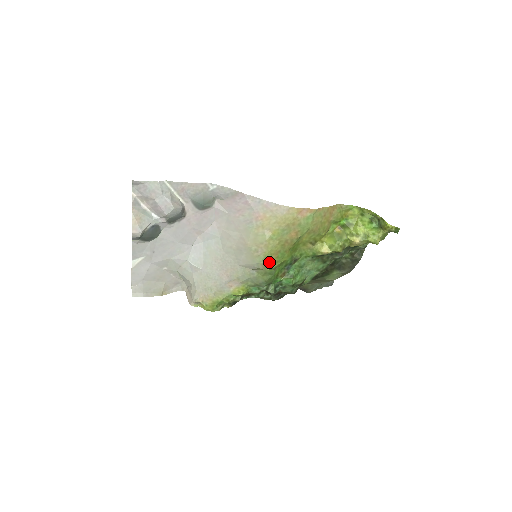
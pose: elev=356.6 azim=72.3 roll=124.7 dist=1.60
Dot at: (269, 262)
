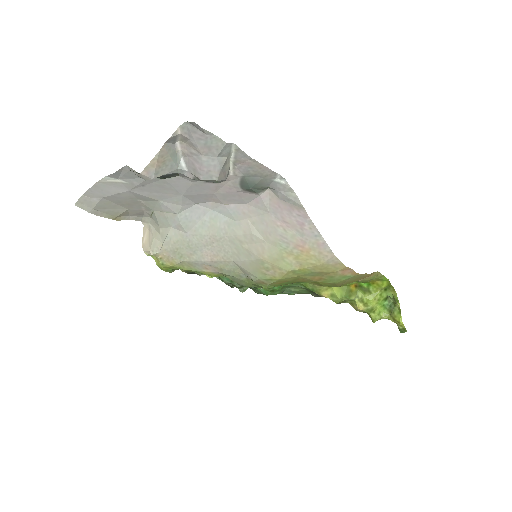
Dot at: (270, 284)
